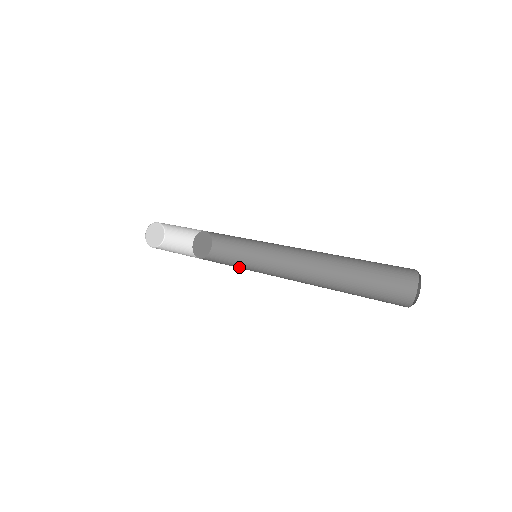
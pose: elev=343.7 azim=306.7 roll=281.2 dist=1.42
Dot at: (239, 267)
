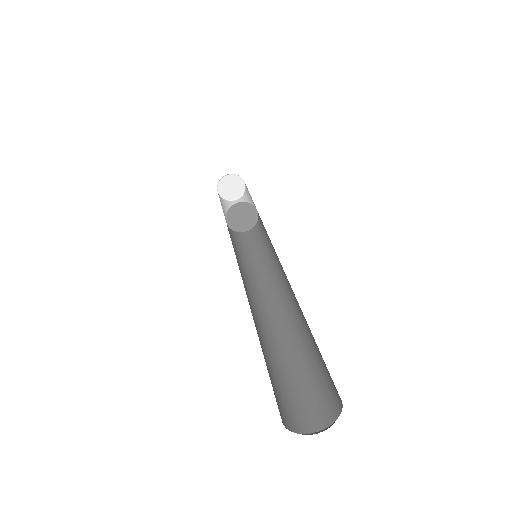
Dot at: (264, 254)
